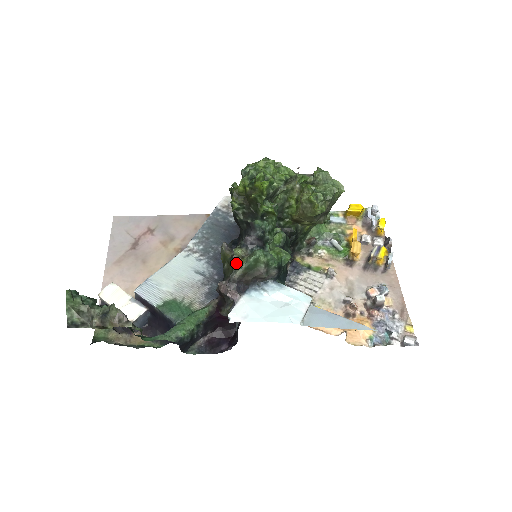
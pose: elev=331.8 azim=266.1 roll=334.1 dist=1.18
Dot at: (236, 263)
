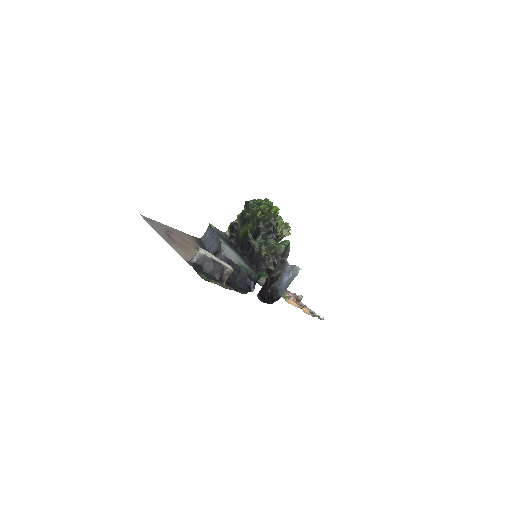
Dot at: (275, 246)
